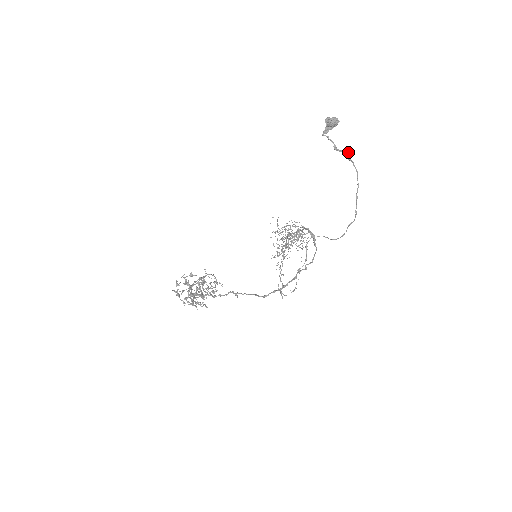
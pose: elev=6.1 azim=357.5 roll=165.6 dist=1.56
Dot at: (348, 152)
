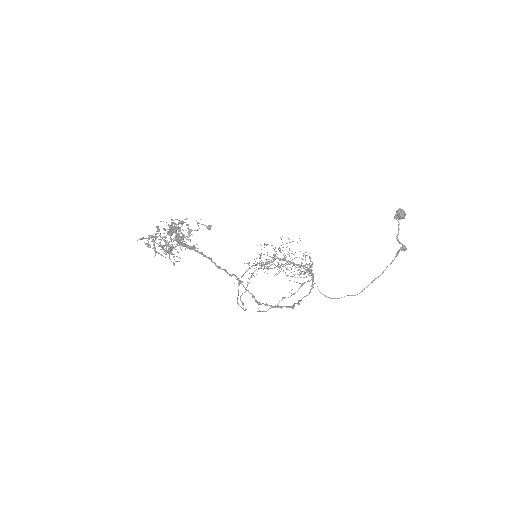
Dot at: (405, 248)
